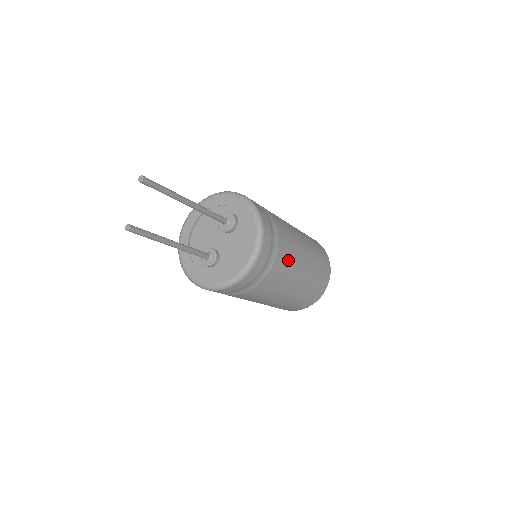
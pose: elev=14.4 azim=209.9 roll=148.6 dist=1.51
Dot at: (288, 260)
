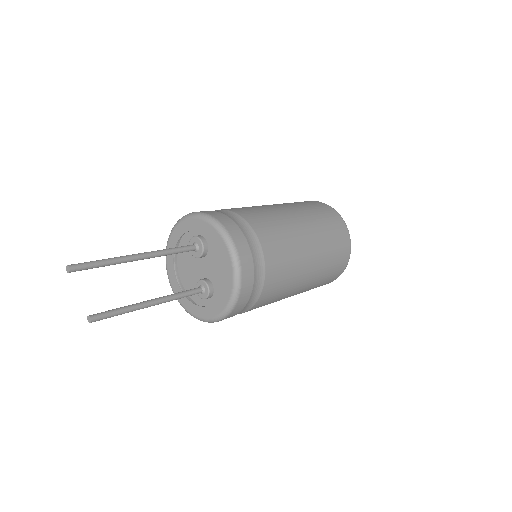
Dot at: (280, 242)
